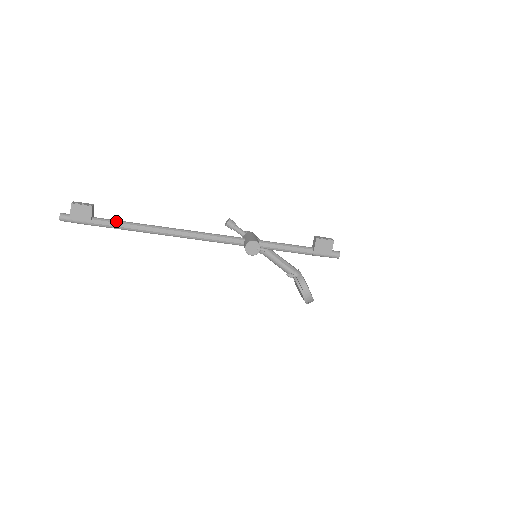
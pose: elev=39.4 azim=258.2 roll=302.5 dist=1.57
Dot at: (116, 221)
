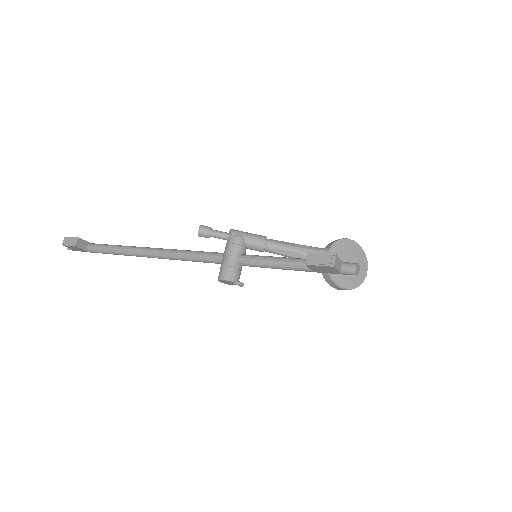
Dot at: (104, 250)
